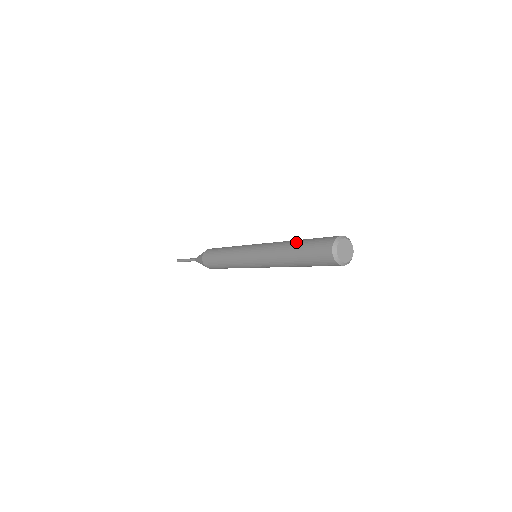
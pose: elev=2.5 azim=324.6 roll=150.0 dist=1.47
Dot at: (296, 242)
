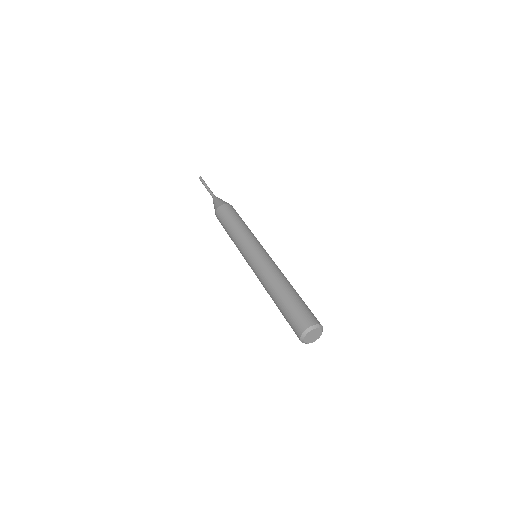
Dot at: (276, 300)
